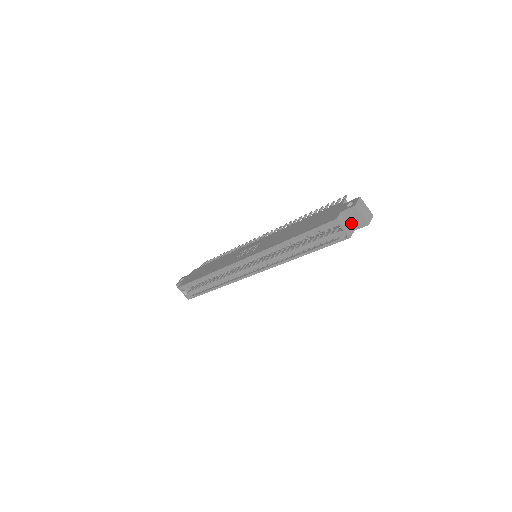
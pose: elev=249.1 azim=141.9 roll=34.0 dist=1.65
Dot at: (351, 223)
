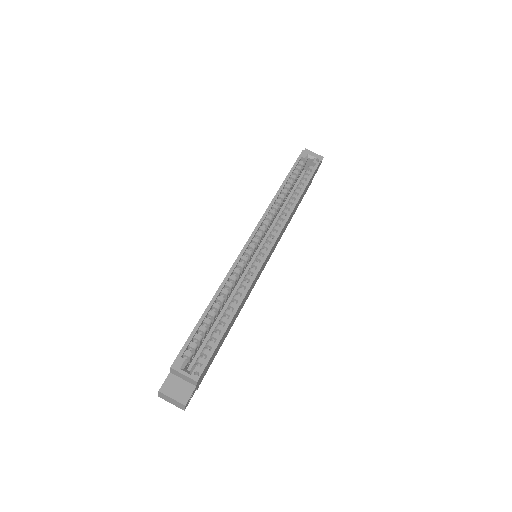
Dot at: occluded
